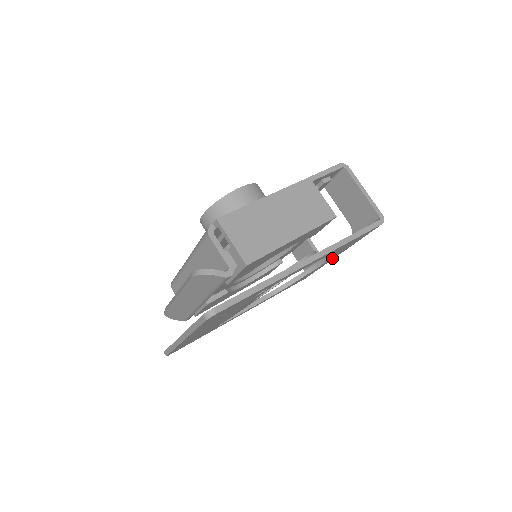
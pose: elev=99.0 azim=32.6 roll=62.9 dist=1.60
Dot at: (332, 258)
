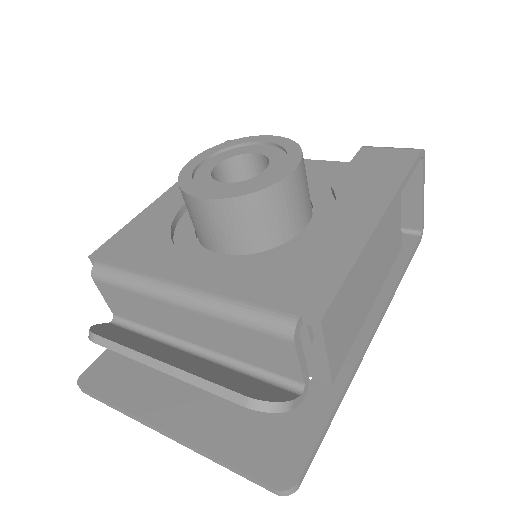
Dot at: occluded
